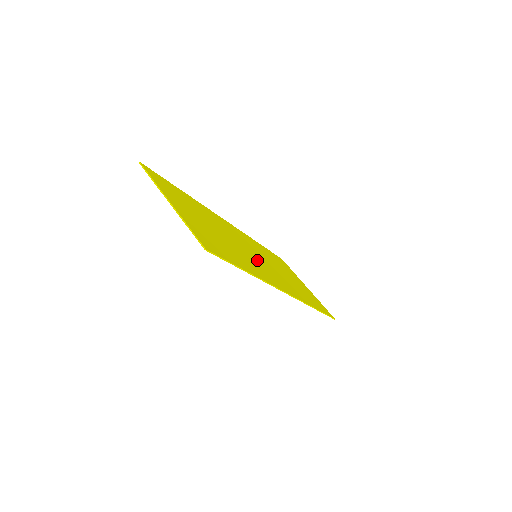
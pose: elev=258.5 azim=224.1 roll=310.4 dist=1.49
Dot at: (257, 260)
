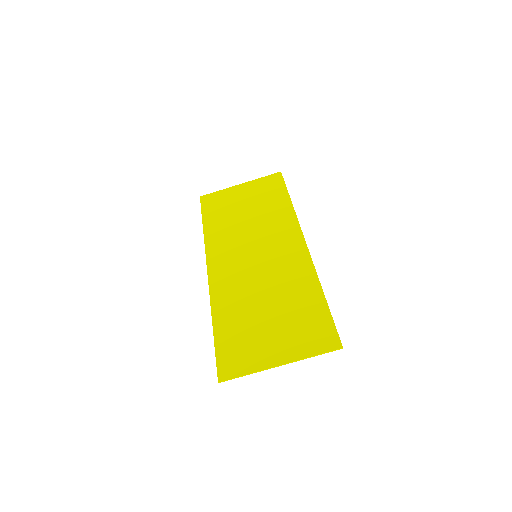
Dot at: (269, 261)
